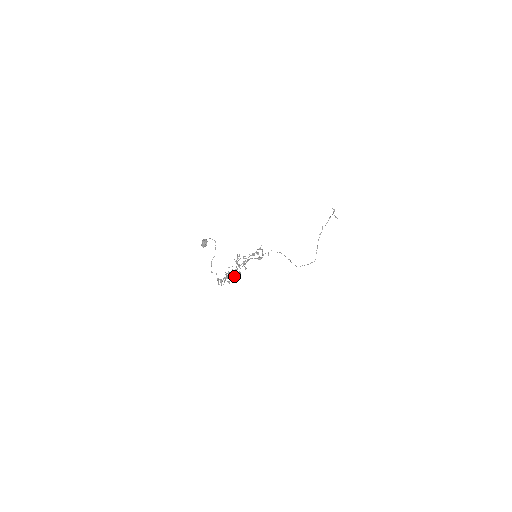
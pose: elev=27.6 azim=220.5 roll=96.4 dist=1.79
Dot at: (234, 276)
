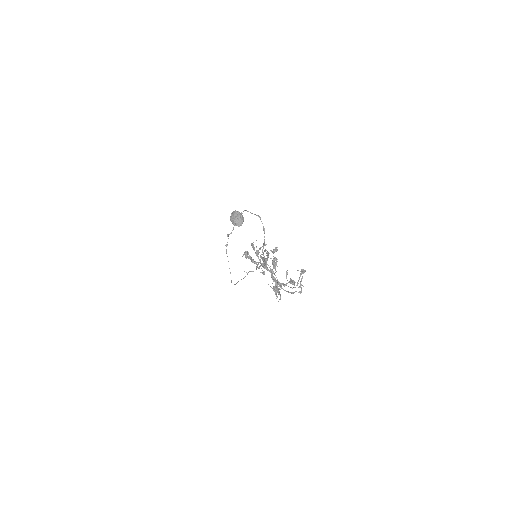
Dot at: occluded
